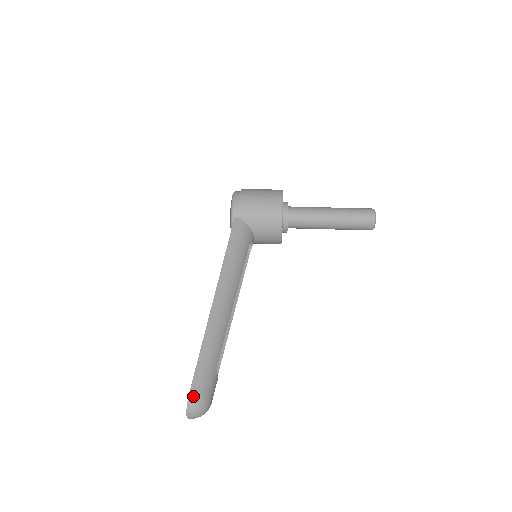
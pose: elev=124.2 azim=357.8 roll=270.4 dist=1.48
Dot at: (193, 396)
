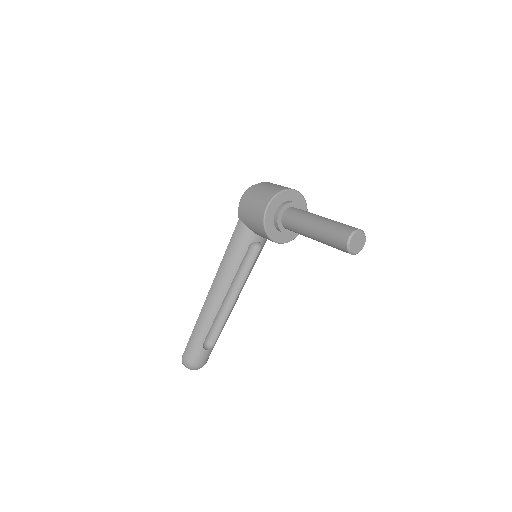
Dot at: (183, 359)
